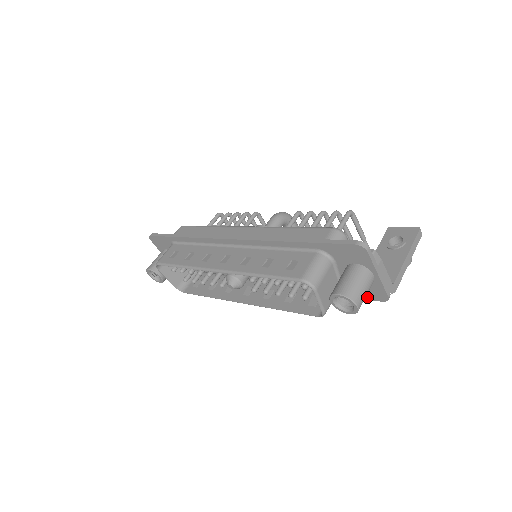
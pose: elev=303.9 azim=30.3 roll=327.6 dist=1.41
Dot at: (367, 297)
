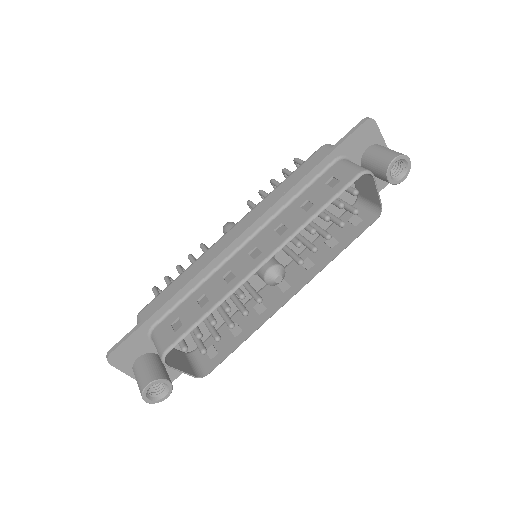
Dot at: (381, 187)
